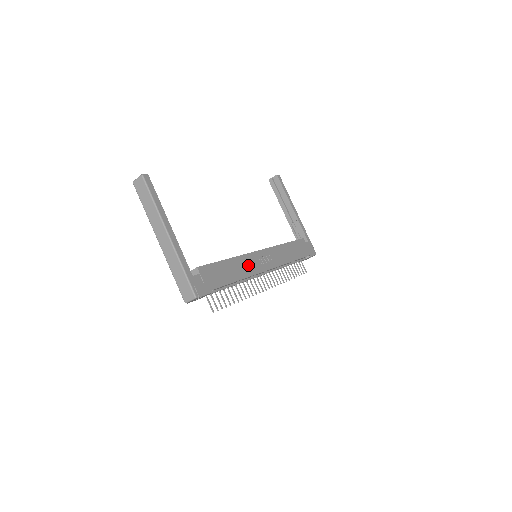
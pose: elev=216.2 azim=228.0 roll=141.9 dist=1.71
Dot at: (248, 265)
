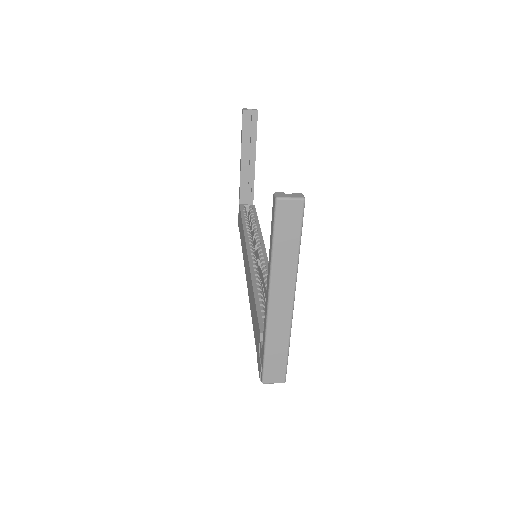
Dot at: occluded
